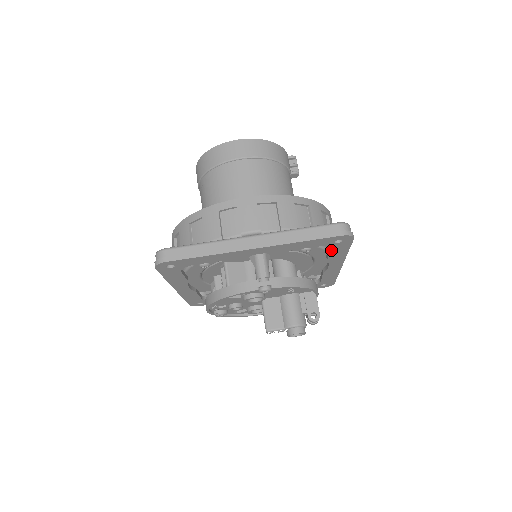
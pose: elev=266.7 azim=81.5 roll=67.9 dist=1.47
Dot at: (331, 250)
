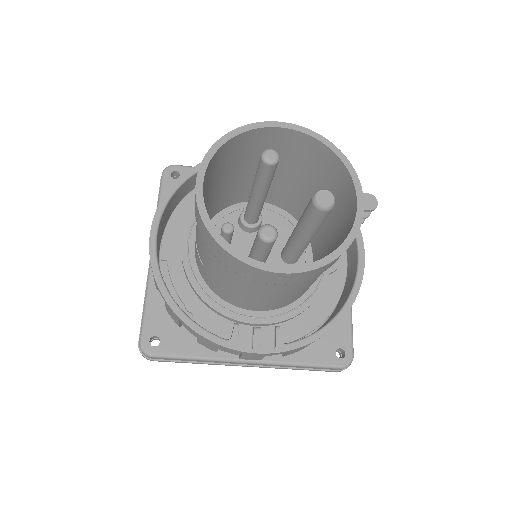
Dot at: occluded
